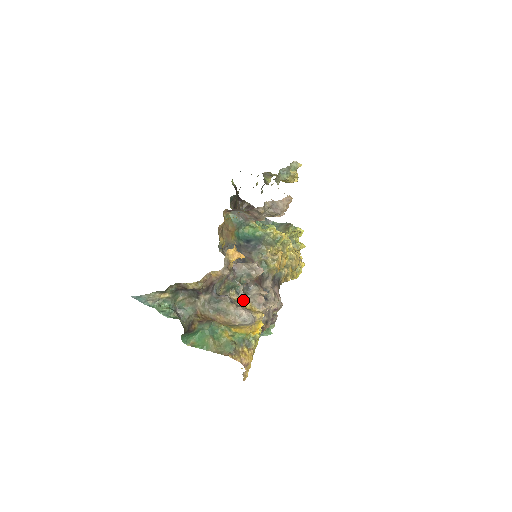
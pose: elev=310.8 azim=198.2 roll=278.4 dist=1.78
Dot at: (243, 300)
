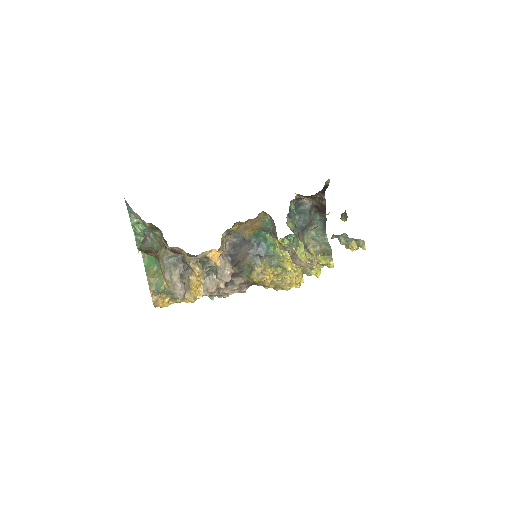
Dot at: (202, 275)
